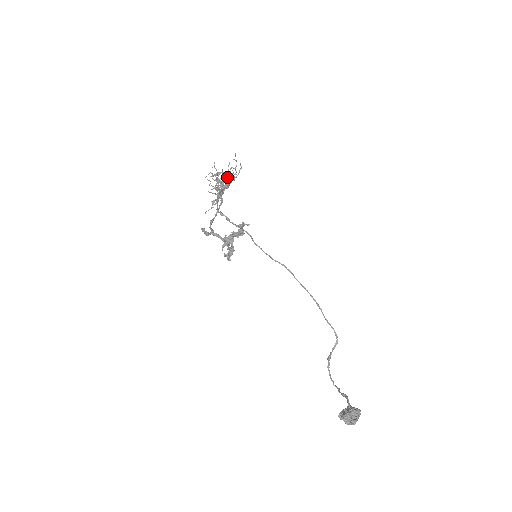
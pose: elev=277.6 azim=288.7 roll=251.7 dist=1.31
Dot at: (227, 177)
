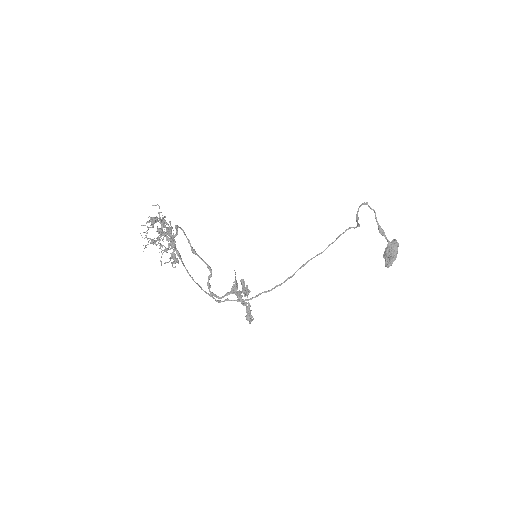
Dot at: (173, 258)
